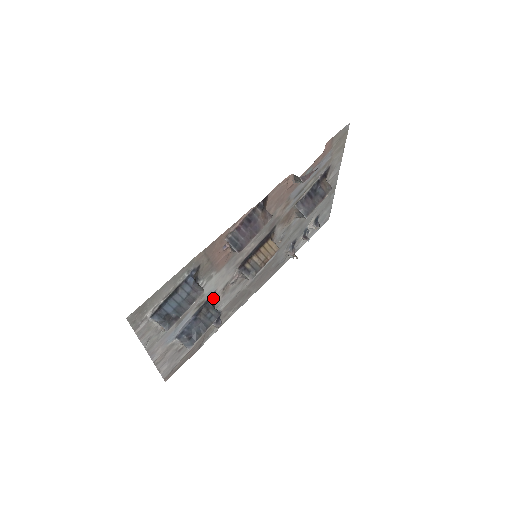
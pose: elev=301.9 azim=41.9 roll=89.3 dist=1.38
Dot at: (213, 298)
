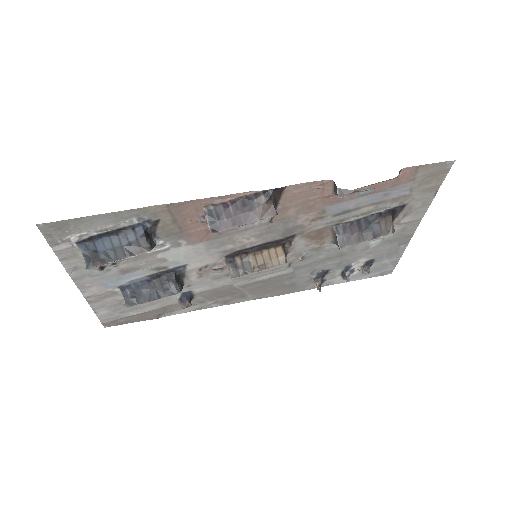
Dot at: (182, 272)
